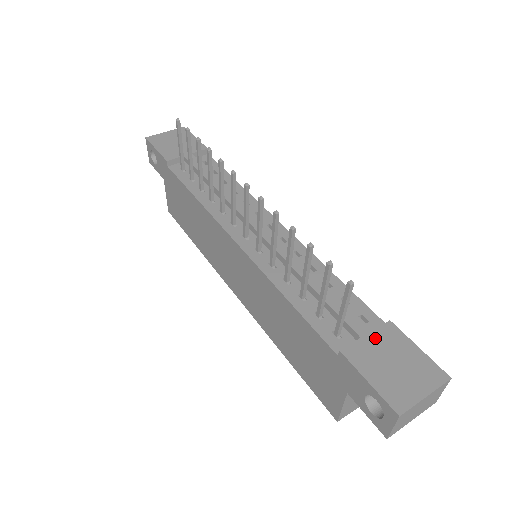
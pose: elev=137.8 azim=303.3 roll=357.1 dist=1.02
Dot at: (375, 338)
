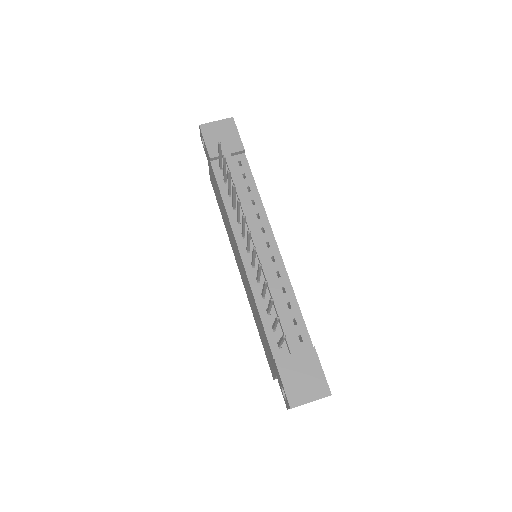
Dot at: (299, 357)
